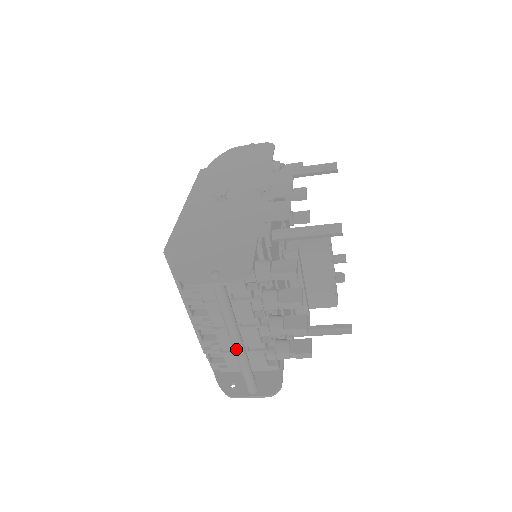
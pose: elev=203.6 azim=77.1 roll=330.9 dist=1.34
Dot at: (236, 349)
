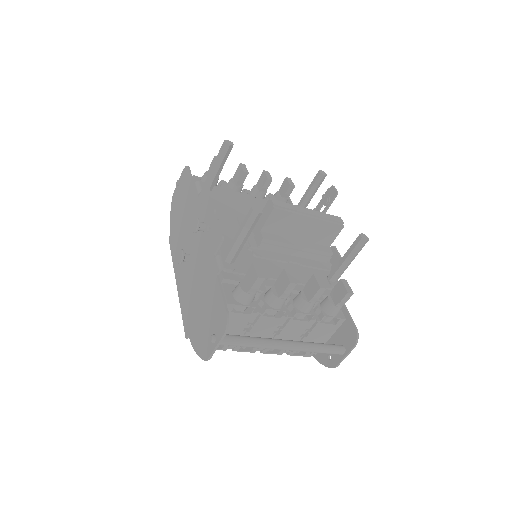
Dot at: (291, 350)
